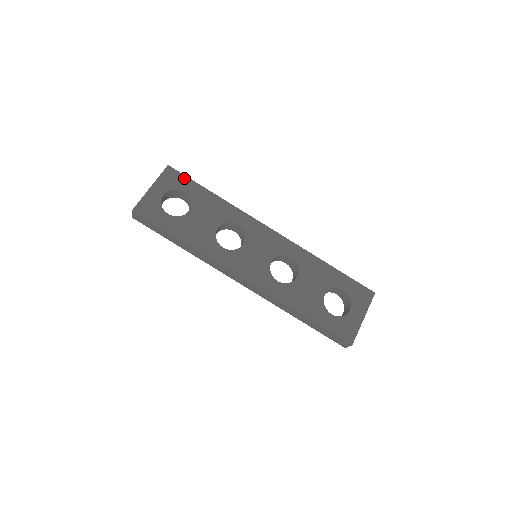
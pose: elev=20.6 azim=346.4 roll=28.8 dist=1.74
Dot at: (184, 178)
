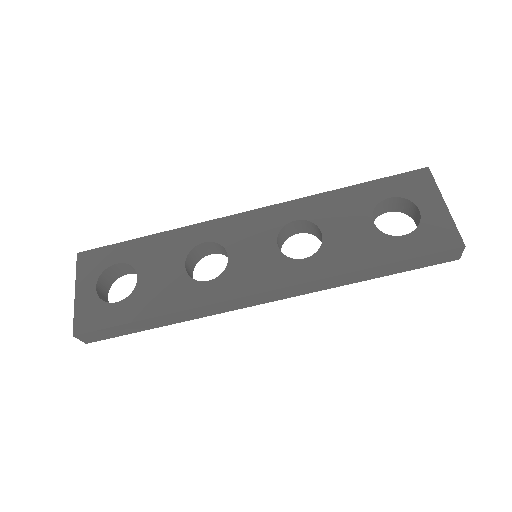
Dot at: (105, 250)
